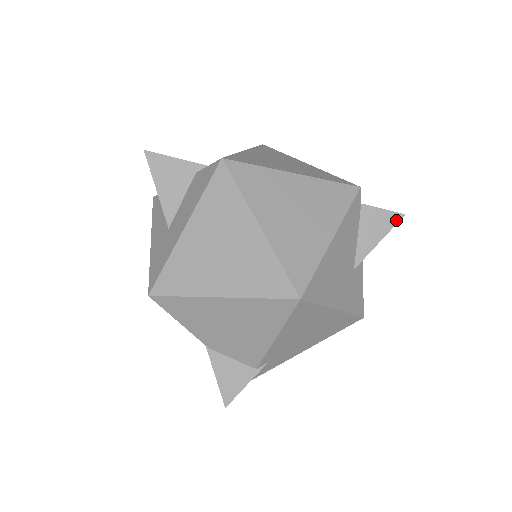
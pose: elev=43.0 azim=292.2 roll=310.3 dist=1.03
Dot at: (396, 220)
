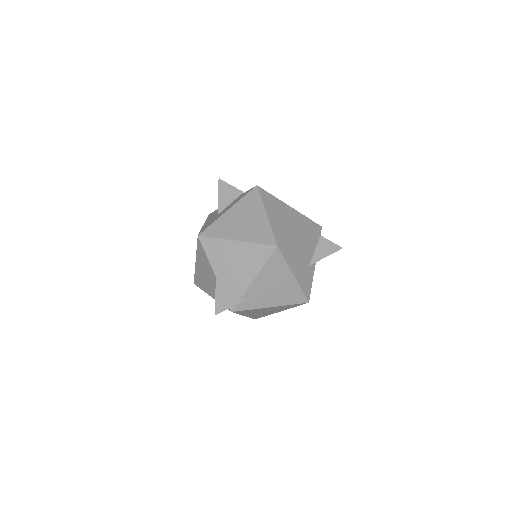
Dot at: (337, 249)
